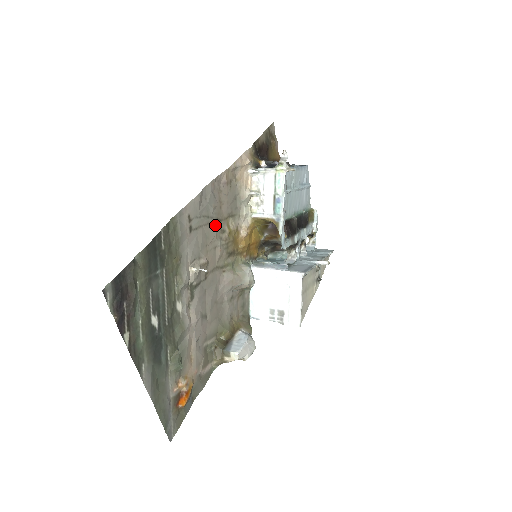
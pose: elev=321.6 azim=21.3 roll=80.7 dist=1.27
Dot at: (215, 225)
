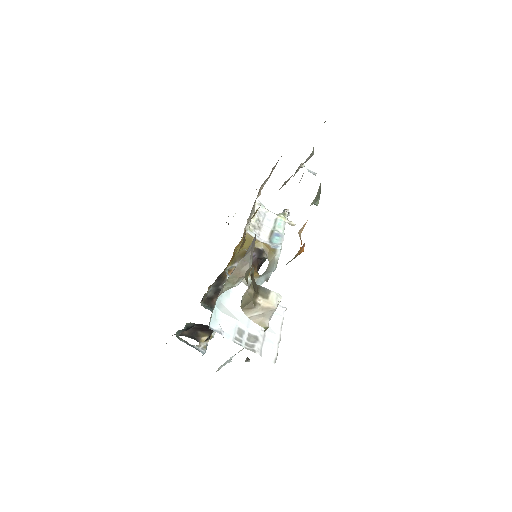
Dot at: occluded
